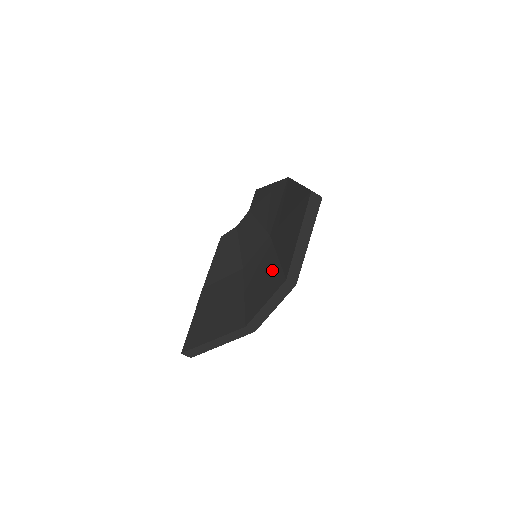
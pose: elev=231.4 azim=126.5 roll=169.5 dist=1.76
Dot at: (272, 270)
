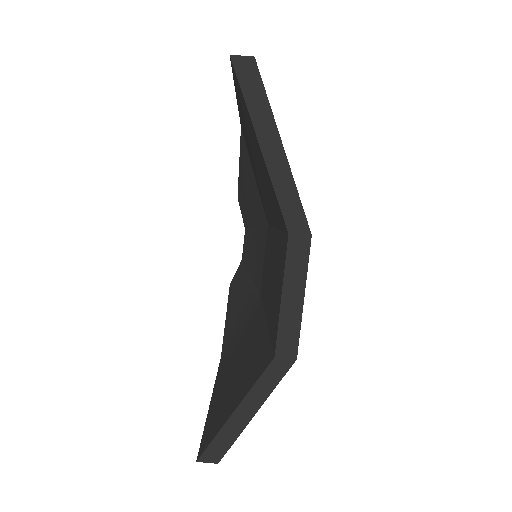
Dot at: (276, 250)
